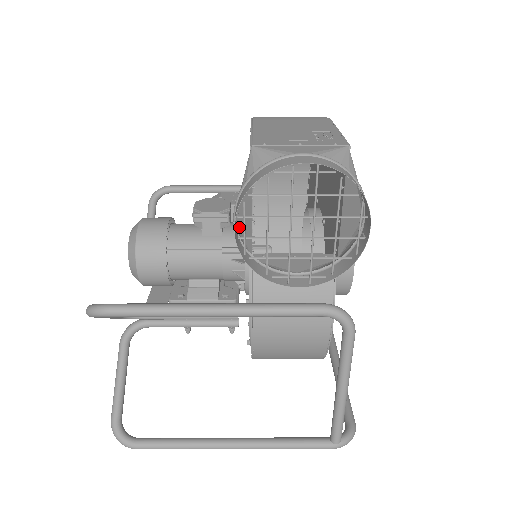
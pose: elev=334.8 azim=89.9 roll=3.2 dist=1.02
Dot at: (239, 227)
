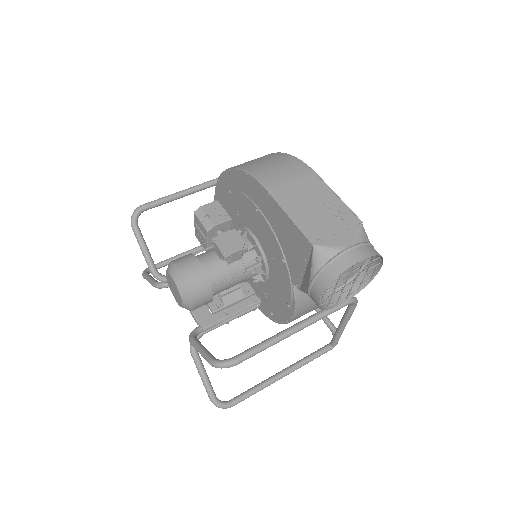
Dot at: (306, 287)
